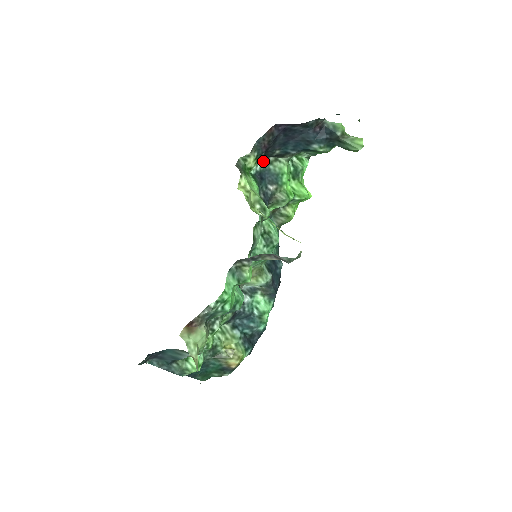
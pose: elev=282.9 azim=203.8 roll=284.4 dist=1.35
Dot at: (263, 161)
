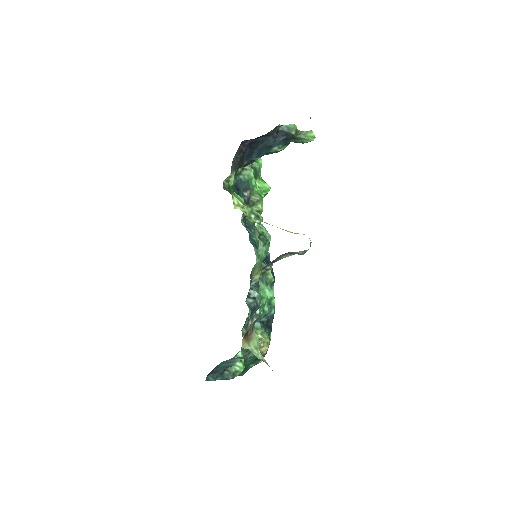
Dot at: occluded
